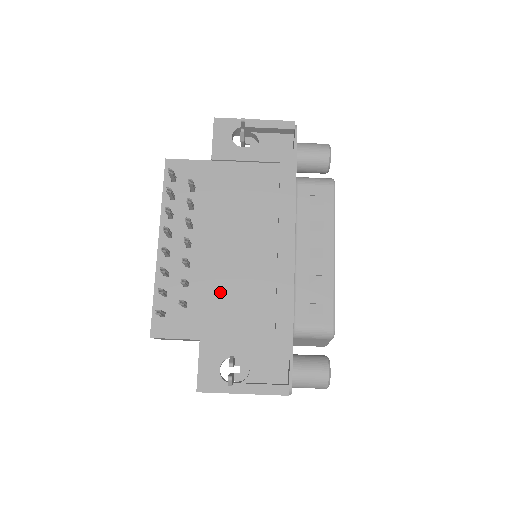
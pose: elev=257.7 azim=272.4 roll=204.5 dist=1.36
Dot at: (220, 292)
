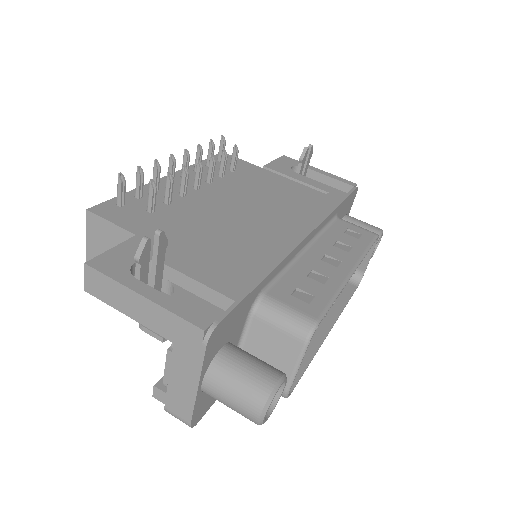
Dot at: (198, 222)
